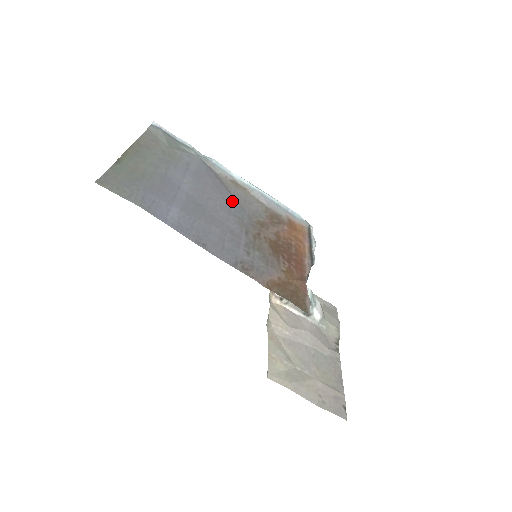
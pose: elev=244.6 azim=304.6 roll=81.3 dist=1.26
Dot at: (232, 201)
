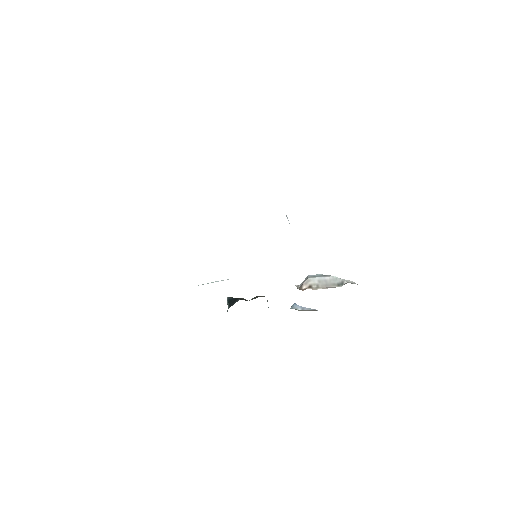
Dot at: occluded
